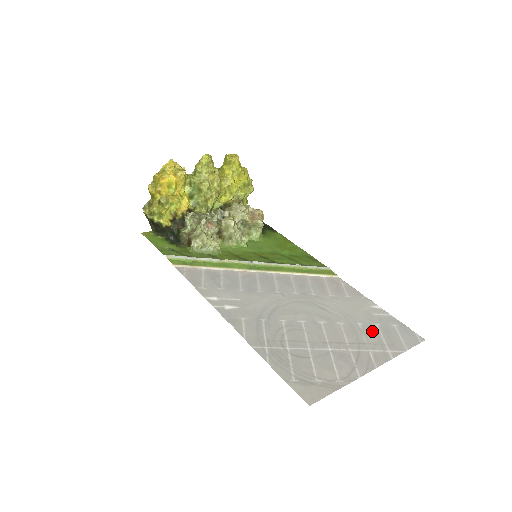
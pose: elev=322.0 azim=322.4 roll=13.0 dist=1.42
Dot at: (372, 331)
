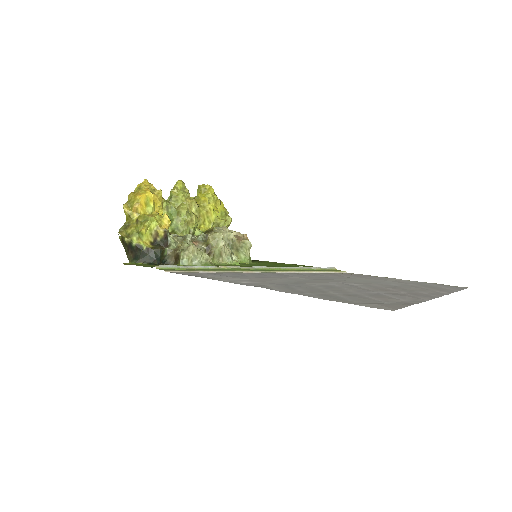
Dot at: (411, 286)
